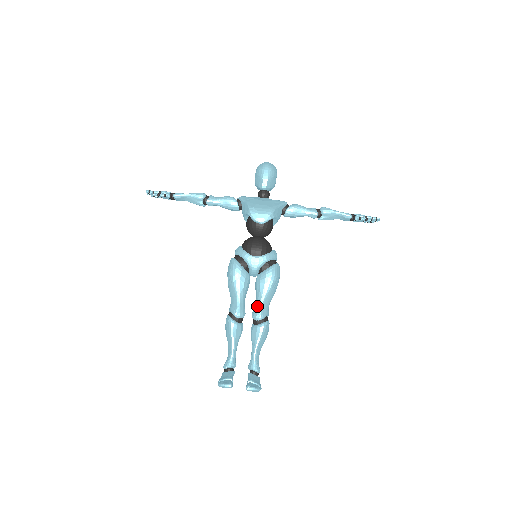
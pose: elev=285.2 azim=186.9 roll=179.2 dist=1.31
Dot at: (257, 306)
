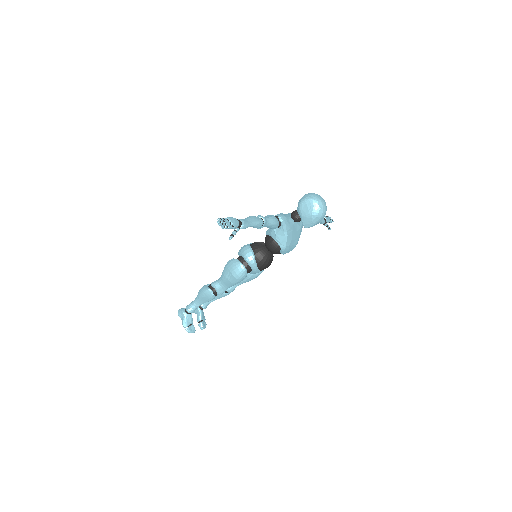
Dot at: (234, 286)
